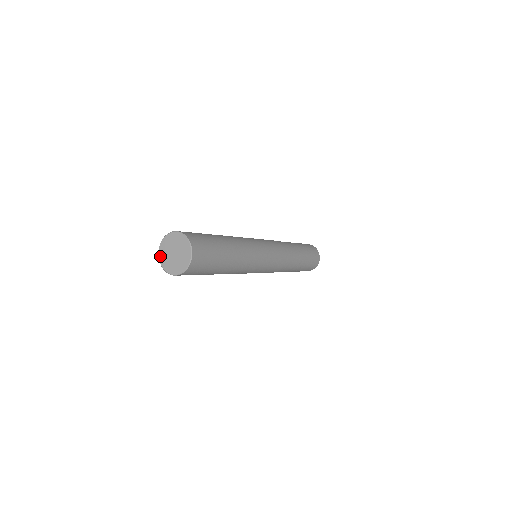
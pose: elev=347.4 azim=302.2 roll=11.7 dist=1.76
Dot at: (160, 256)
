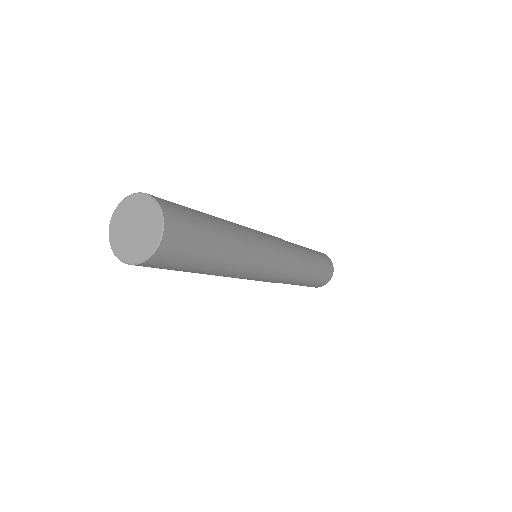
Dot at: (114, 248)
